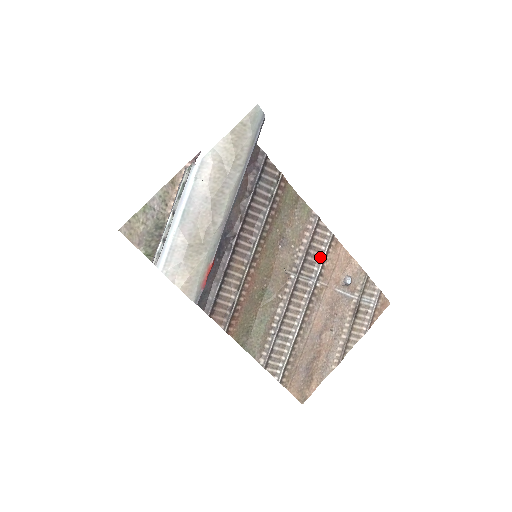
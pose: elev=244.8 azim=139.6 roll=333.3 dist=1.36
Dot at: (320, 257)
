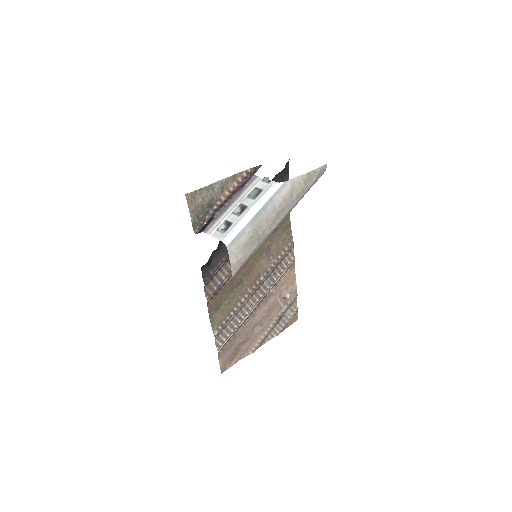
Dot at: (281, 272)
